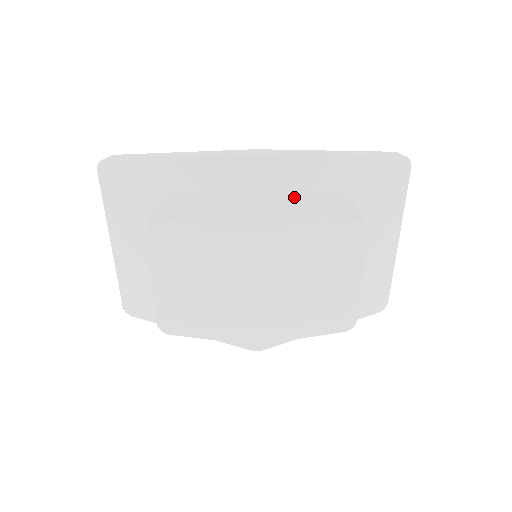
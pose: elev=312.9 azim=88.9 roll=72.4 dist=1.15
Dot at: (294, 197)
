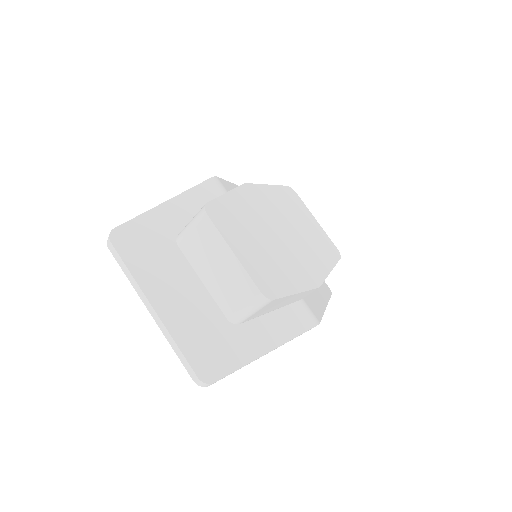
Dot at: occluded
